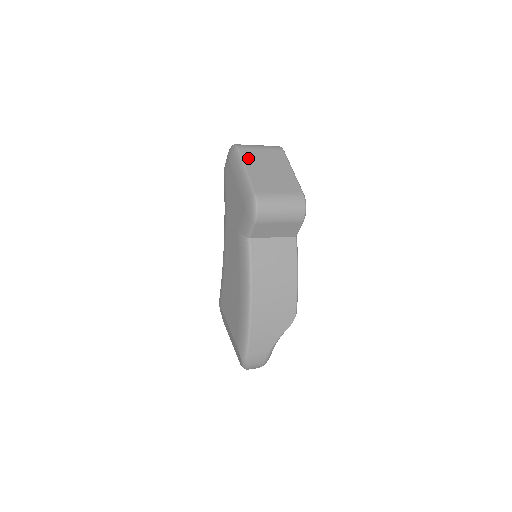
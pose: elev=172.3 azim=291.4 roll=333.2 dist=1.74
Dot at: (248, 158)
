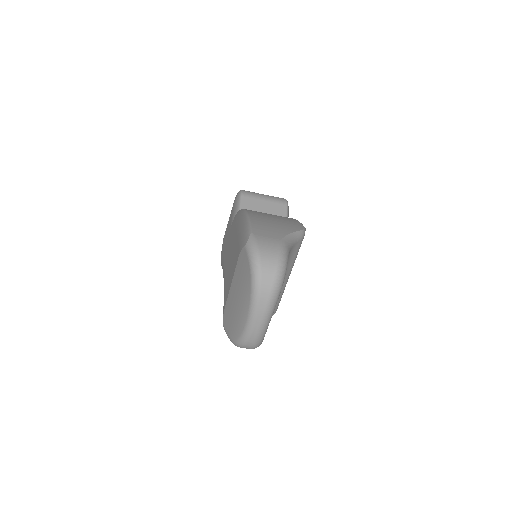
Dot at: occluded
